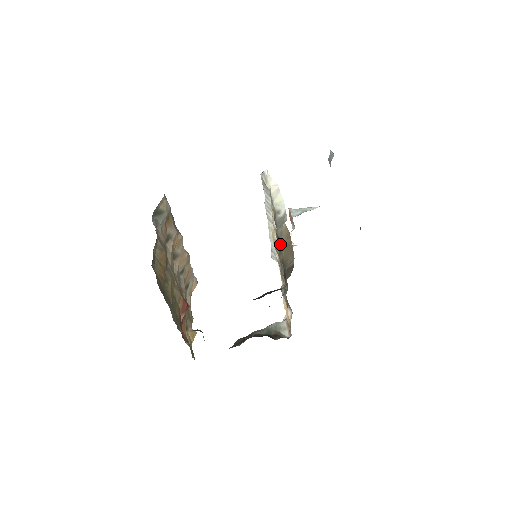
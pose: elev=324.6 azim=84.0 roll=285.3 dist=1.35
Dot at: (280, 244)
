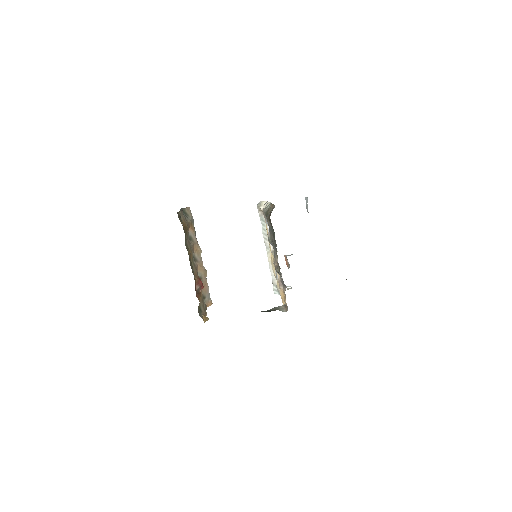
Dot at: occluded
